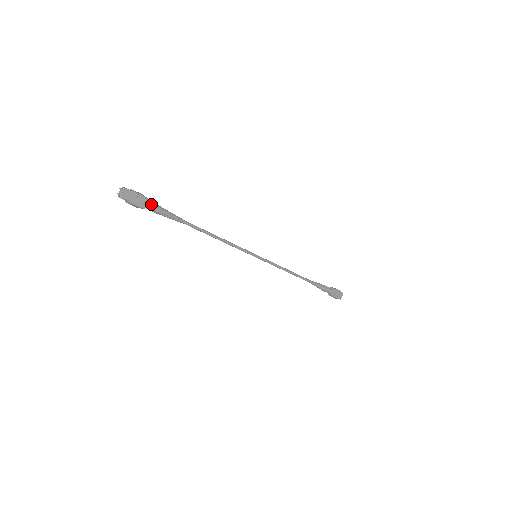
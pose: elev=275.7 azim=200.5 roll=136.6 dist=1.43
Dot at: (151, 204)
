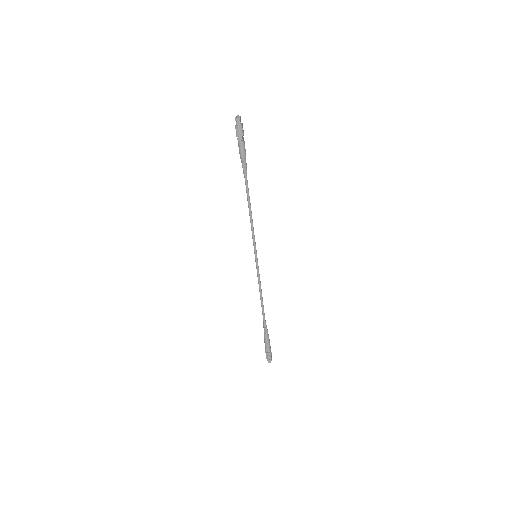
Dot at: (244, 143)
